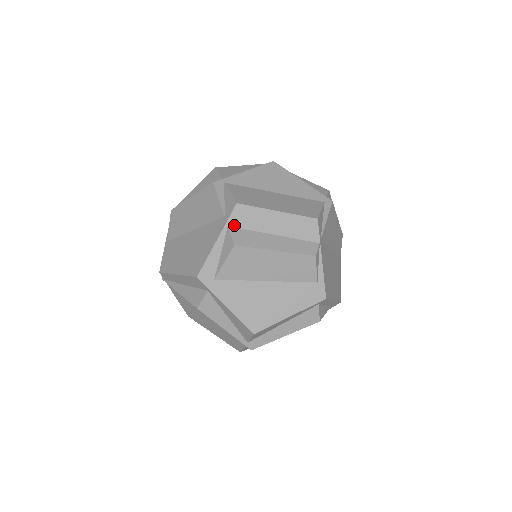
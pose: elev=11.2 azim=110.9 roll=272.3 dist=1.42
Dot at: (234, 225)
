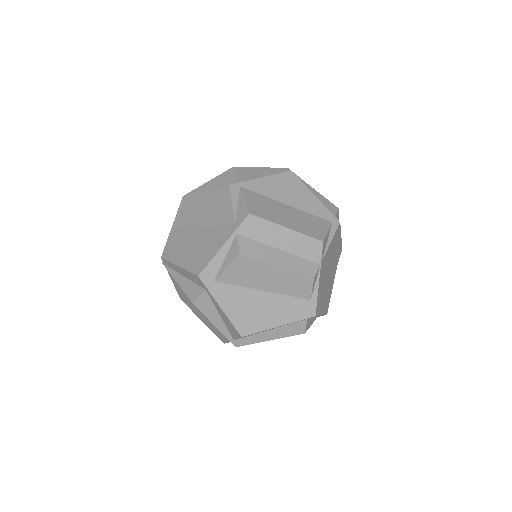
Dot at: (243, 234)
